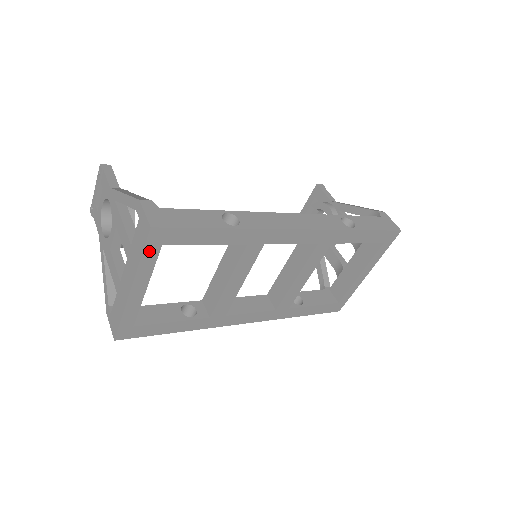
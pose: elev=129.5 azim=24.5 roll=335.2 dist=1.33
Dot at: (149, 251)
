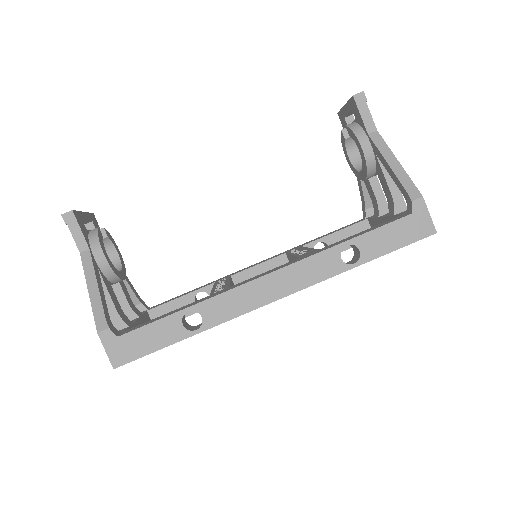
Dot at: occluded
